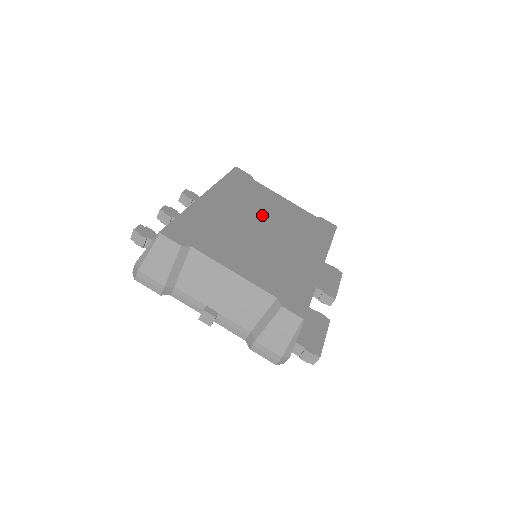
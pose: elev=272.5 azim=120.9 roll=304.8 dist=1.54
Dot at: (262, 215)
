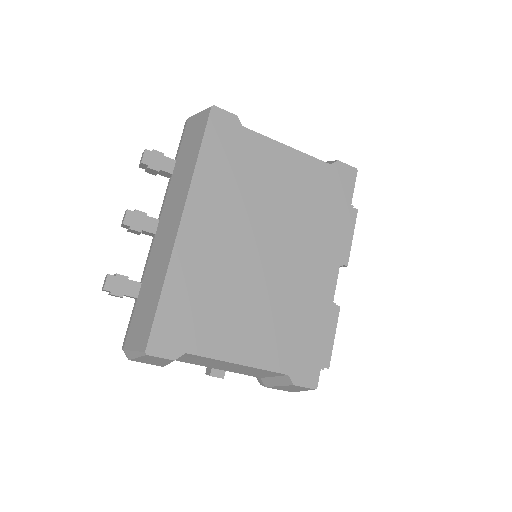
Dot at: (261, 218)
